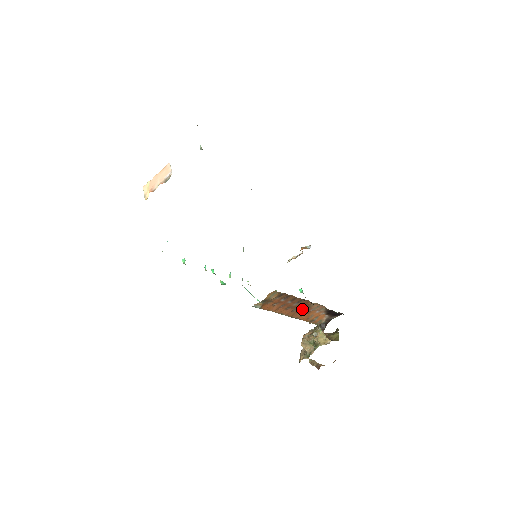
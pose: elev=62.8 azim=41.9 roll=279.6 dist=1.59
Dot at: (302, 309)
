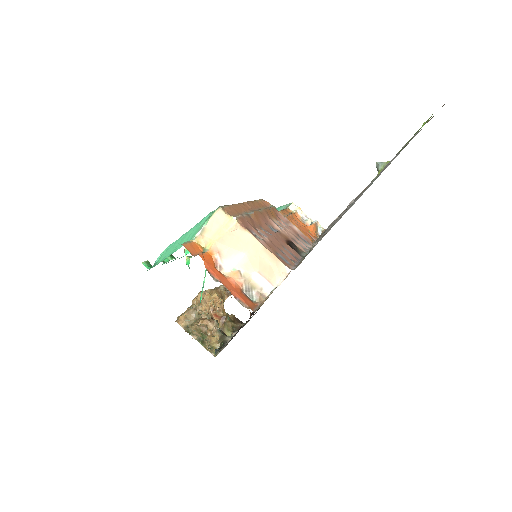
Dot at: occluded
